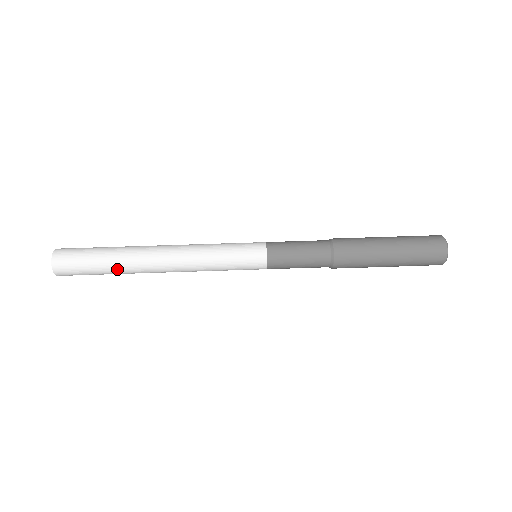
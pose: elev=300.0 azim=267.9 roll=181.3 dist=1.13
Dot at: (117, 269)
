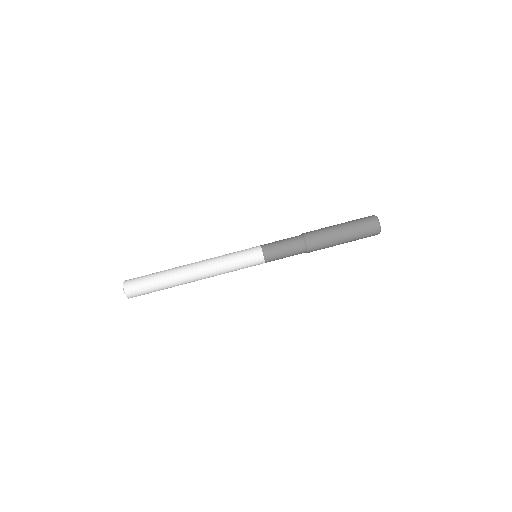
Dot at: (168, 285)
